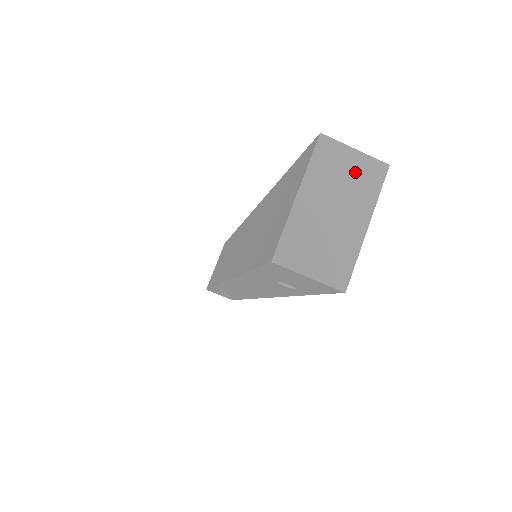
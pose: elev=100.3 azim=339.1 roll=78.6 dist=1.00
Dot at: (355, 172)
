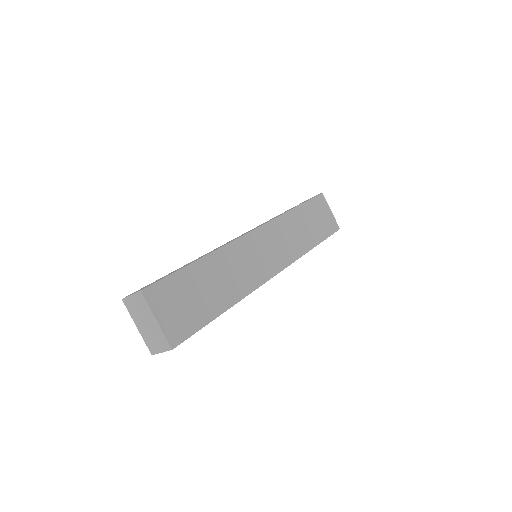
Dot at: (138, 304)
